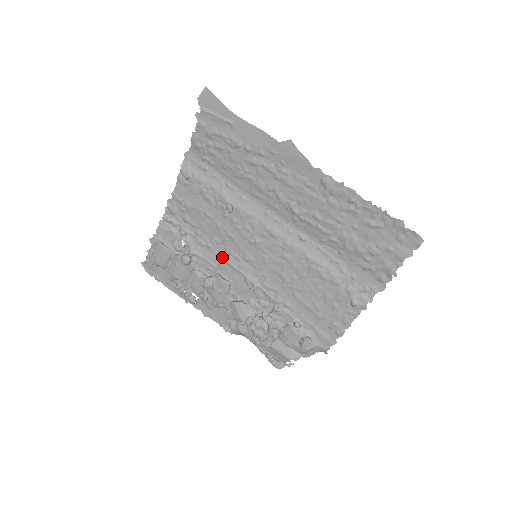
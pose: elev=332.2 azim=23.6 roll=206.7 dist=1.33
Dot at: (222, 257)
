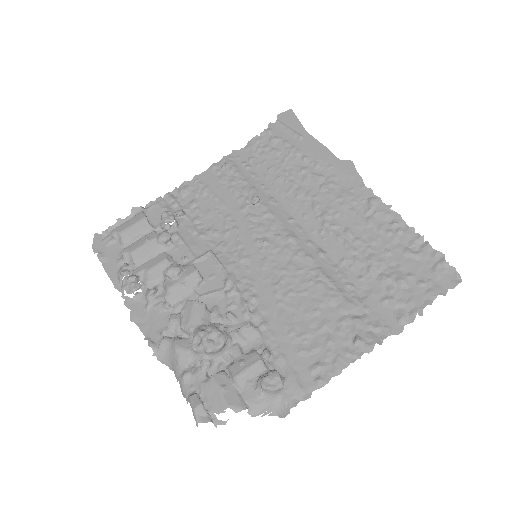
Dot at: (210, 250)
